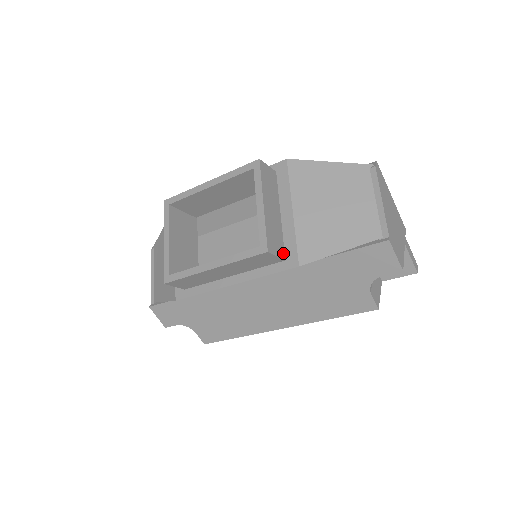
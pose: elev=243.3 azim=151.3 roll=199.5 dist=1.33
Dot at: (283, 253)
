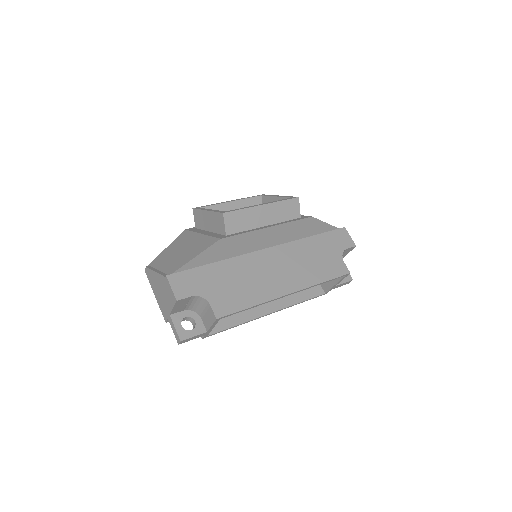
Dot at: (298, 216)
